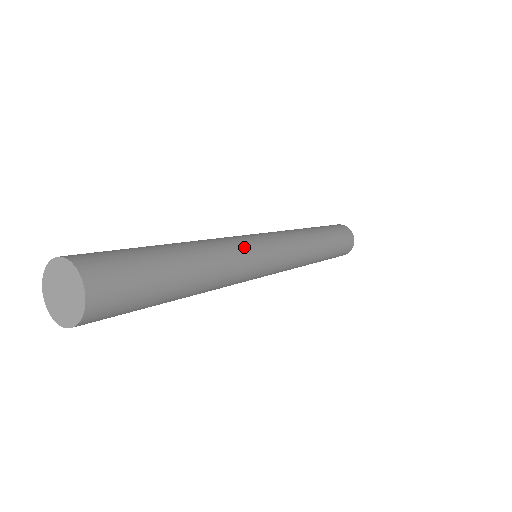
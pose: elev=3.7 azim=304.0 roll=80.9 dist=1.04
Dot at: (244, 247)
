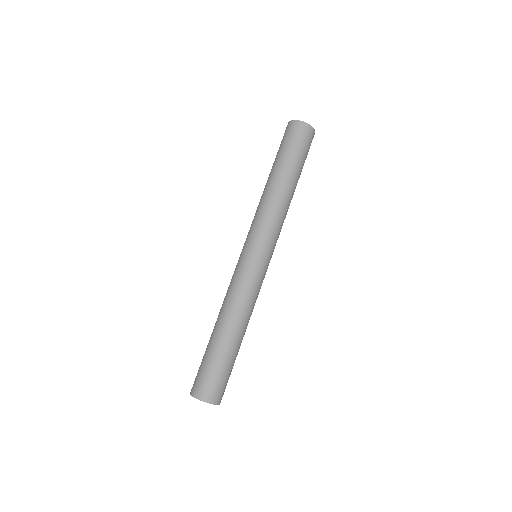
Dot at: (248, 284)
